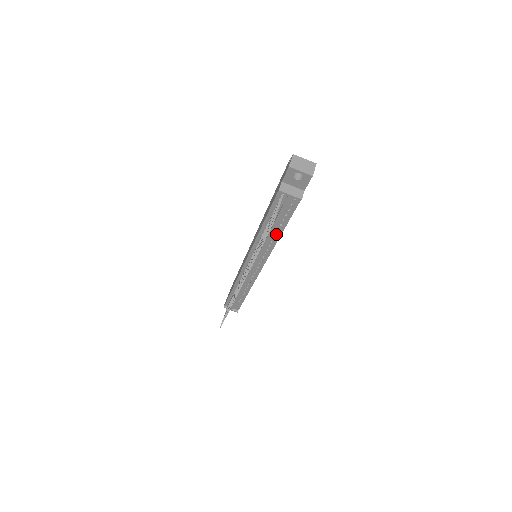
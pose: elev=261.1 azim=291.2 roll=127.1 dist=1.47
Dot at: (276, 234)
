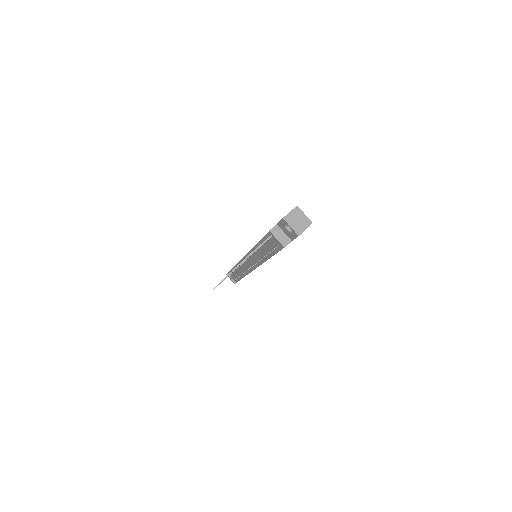
Dot at: (267, 255)
